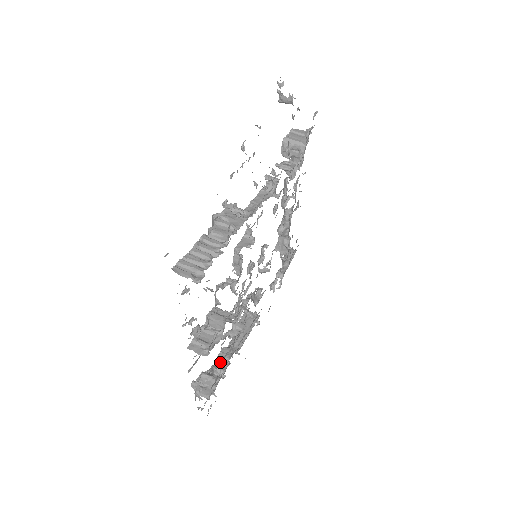
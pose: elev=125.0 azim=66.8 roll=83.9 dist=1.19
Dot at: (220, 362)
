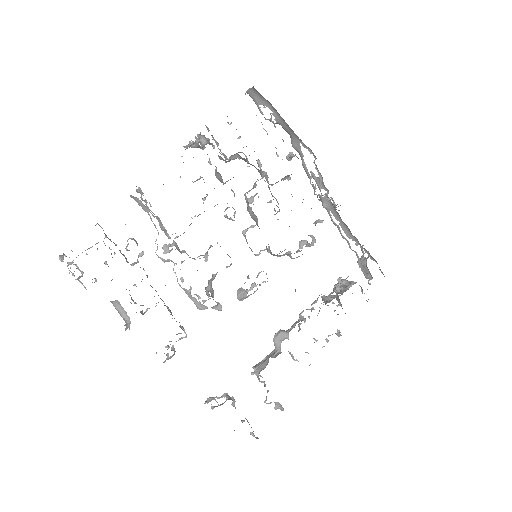
Dot at: occluded
